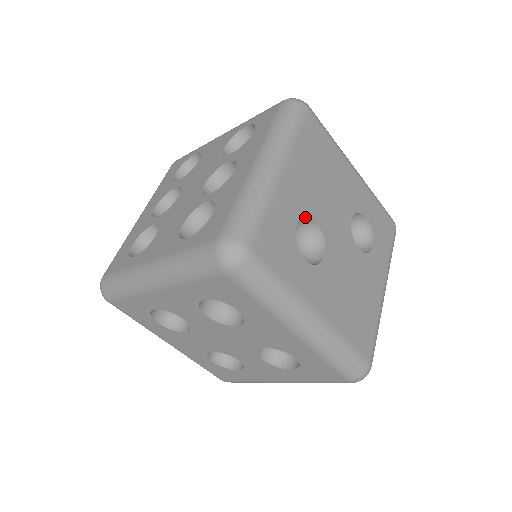
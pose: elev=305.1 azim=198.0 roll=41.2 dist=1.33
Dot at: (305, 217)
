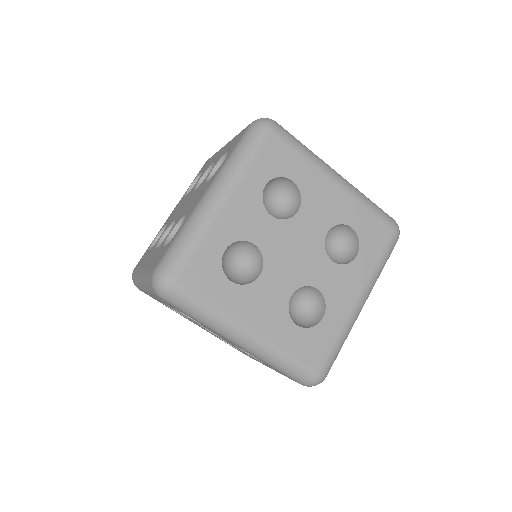
Dot at: occluded
